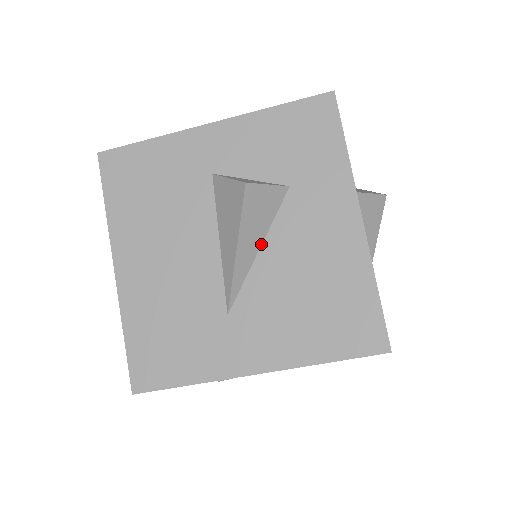
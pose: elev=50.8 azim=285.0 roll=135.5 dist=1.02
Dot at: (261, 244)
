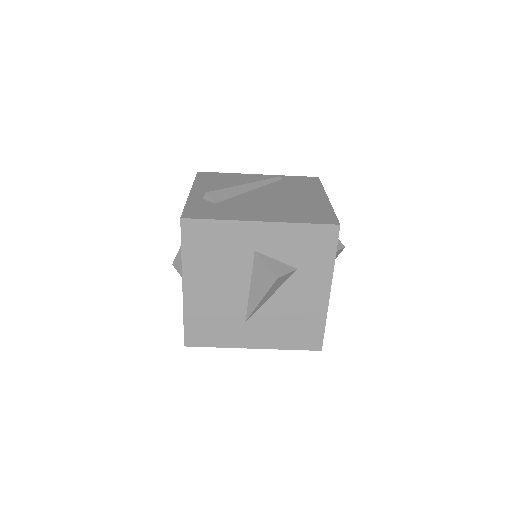
Dot at: (273, 293)
